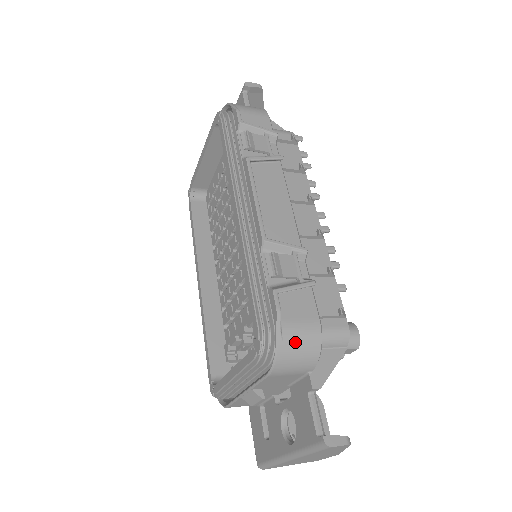
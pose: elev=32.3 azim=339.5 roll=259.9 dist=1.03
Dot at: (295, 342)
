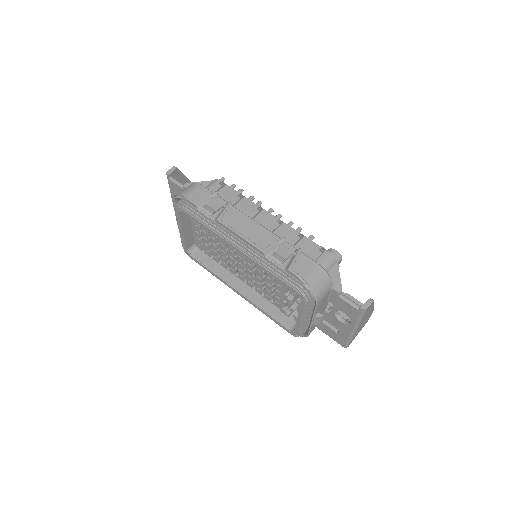
Dot at: (316, 282)
